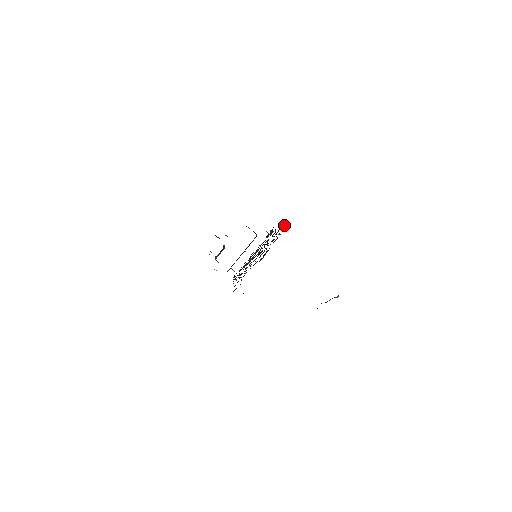
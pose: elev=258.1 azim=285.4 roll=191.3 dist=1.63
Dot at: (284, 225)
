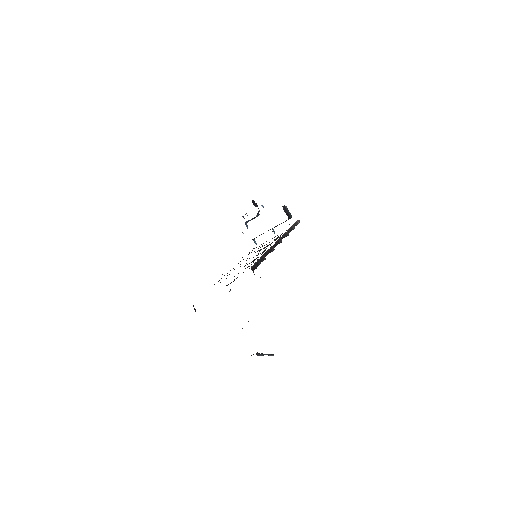
Dot at: (259, 263)
